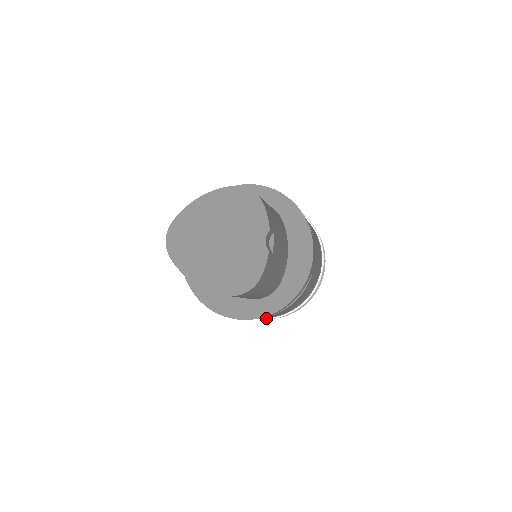
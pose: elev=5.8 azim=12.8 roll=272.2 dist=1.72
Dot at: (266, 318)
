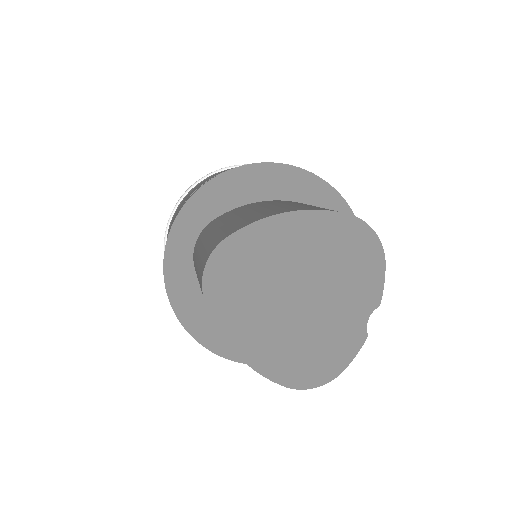
Dot at: occluded
